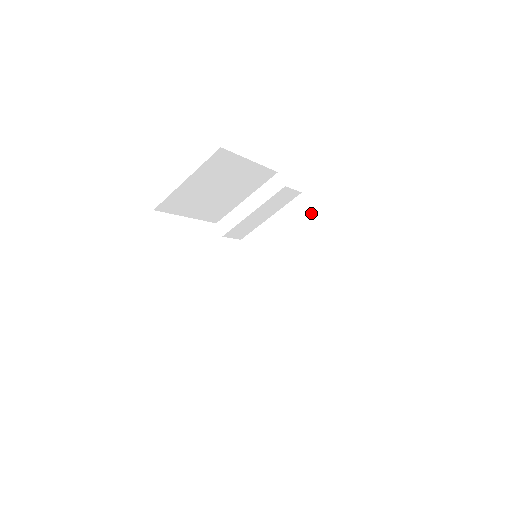
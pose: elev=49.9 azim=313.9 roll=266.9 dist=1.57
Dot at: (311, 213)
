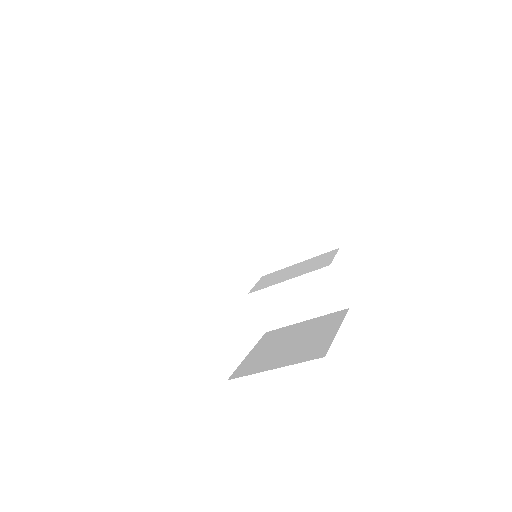
Dot at: (304, 182)
